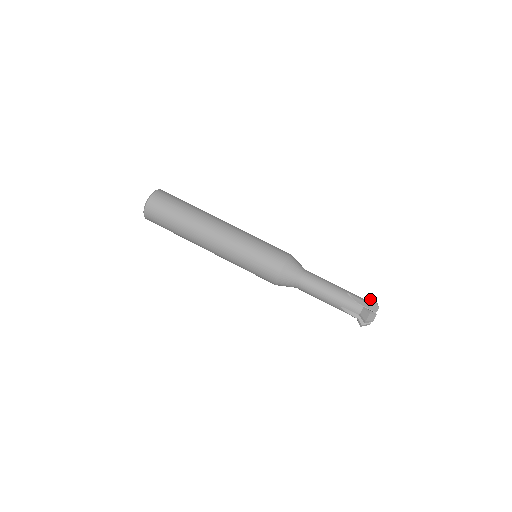
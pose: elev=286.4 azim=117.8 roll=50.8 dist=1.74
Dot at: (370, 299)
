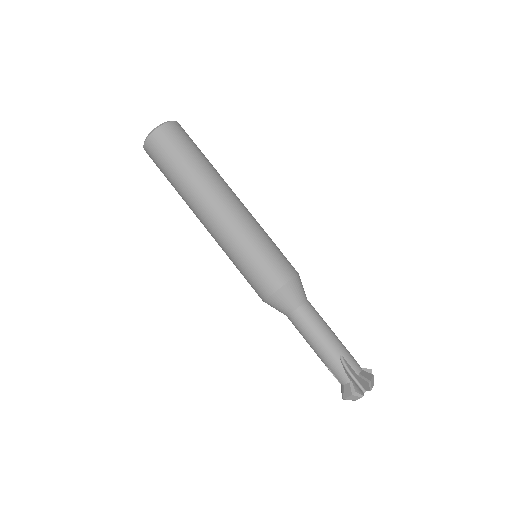
Dot at: (366, 375)
